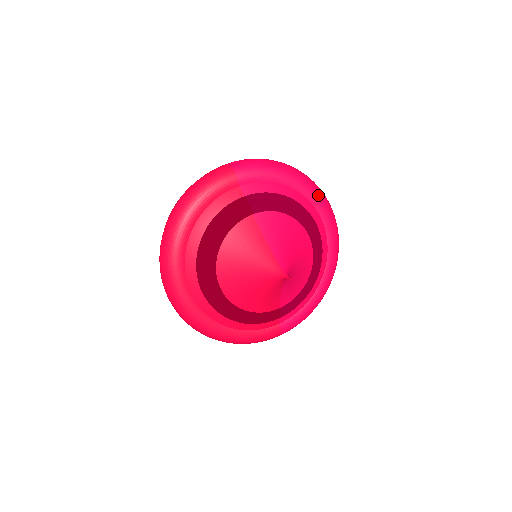
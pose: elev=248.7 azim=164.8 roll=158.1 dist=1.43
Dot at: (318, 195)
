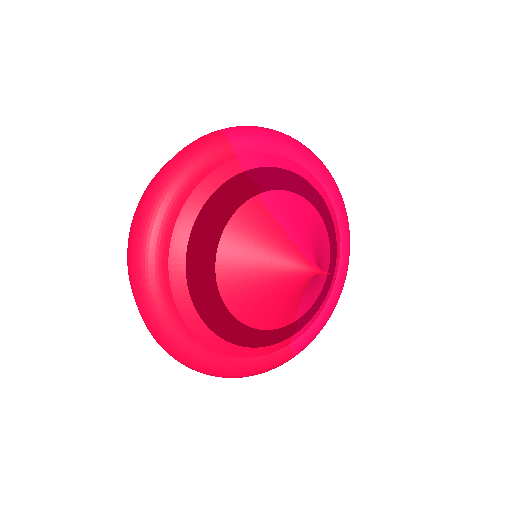
Dot at: (327, 174)
